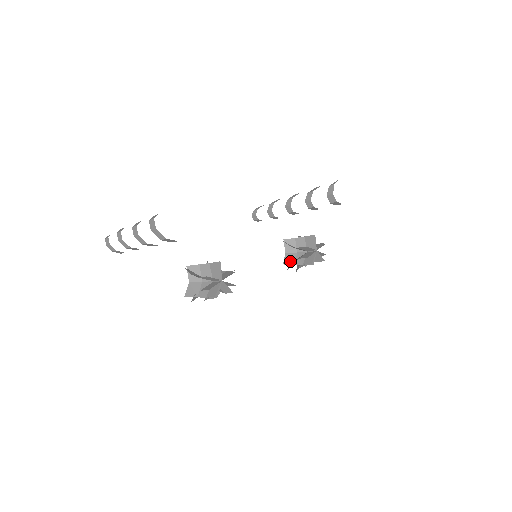
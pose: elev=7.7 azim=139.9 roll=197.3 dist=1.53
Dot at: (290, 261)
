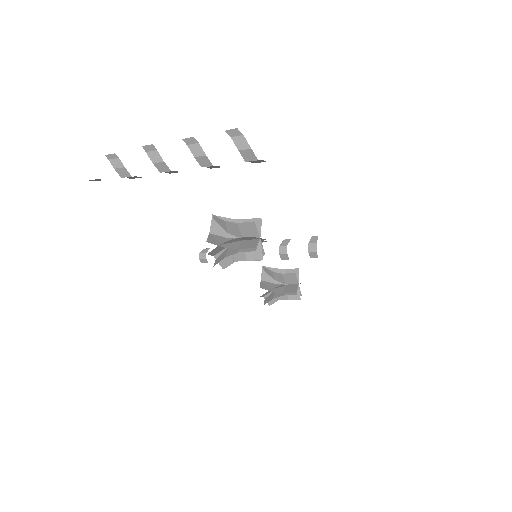
Dot at: (267, 287)
